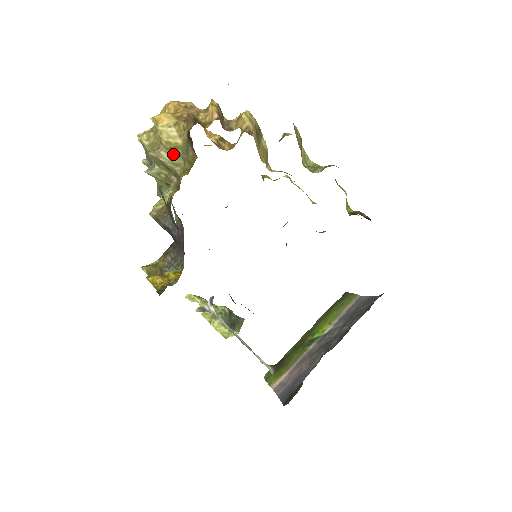
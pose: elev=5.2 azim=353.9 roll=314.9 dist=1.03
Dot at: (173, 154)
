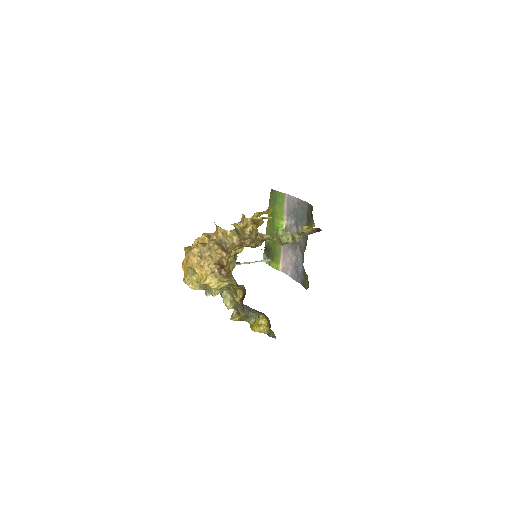
Dot at: (223, 287)
